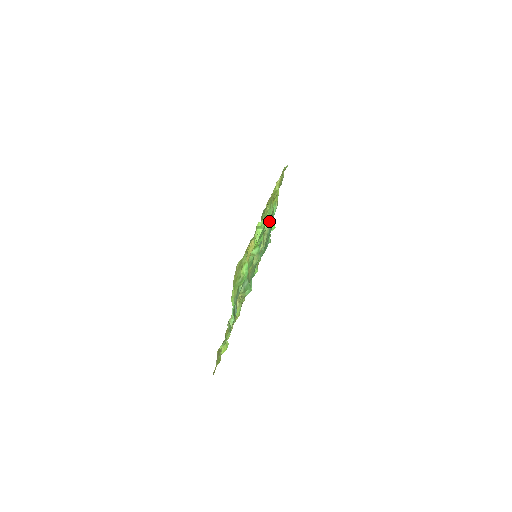
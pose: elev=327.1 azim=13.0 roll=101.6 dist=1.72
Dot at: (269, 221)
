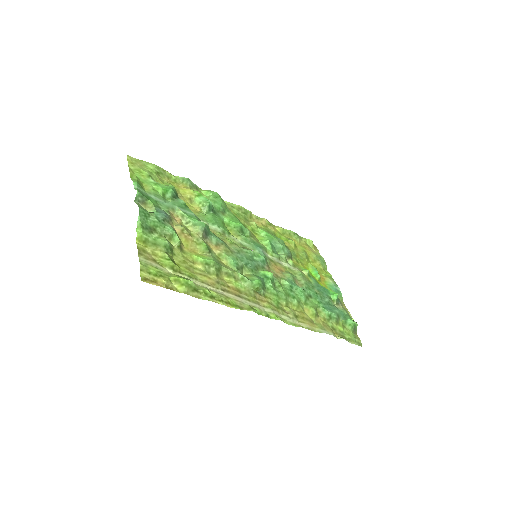
Dot at: (275, 244)
